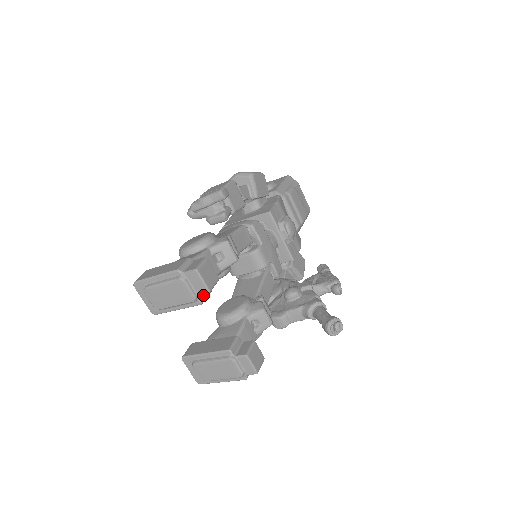
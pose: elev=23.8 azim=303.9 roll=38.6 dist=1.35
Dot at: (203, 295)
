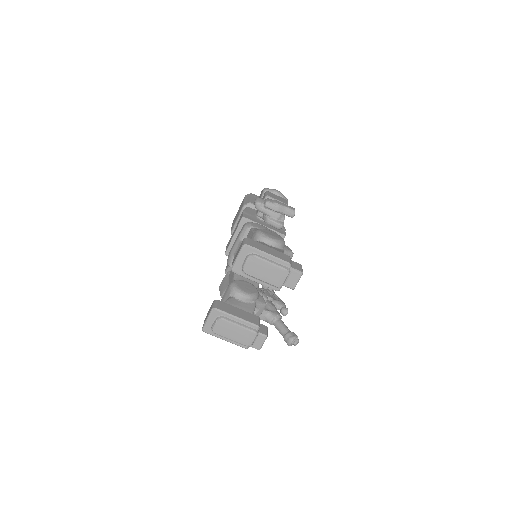
Dot at: occluded
